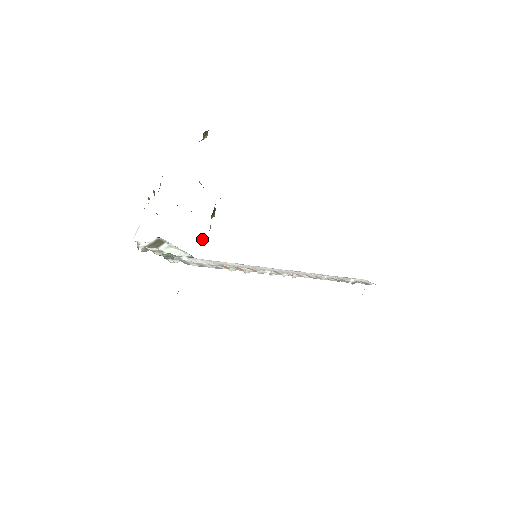
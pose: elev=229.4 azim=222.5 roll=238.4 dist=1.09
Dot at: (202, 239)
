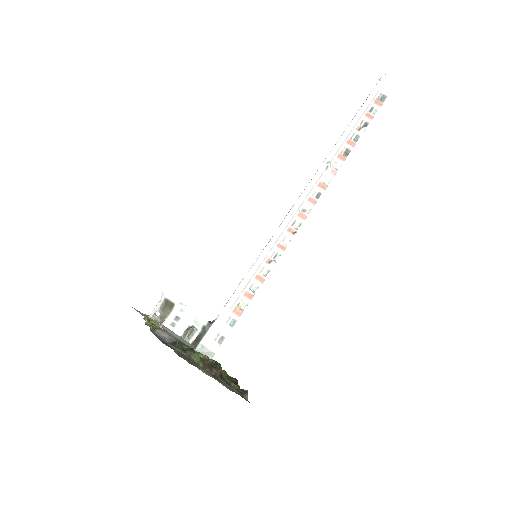
Dot at: occluded
